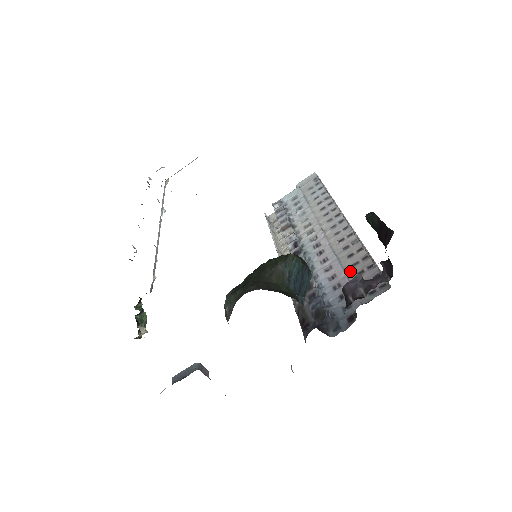
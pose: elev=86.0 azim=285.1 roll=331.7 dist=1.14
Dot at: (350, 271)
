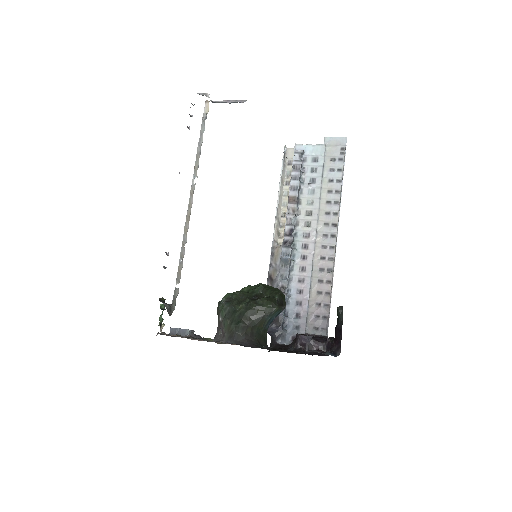
Dot at: (313, 297)
